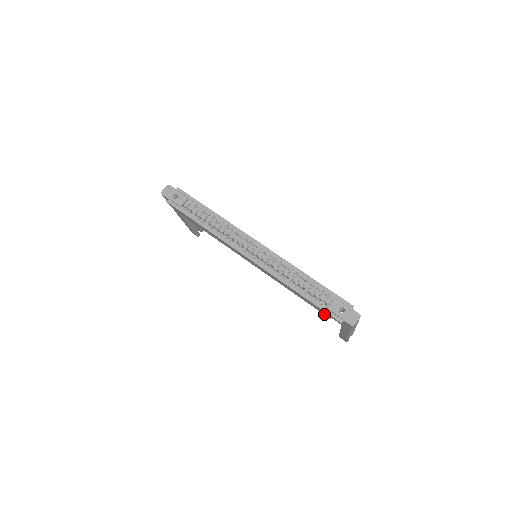
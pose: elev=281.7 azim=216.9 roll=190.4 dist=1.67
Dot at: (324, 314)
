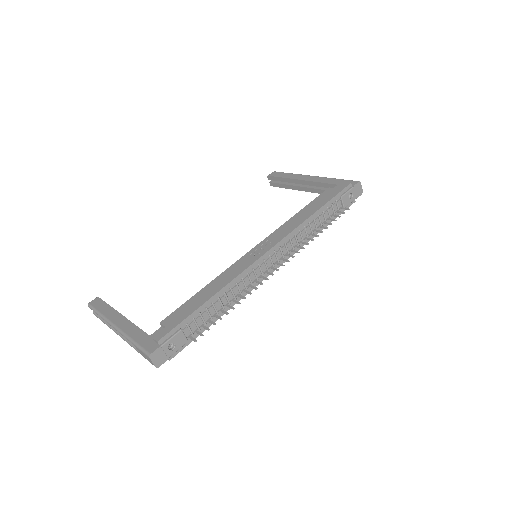
Dot at: occluded
